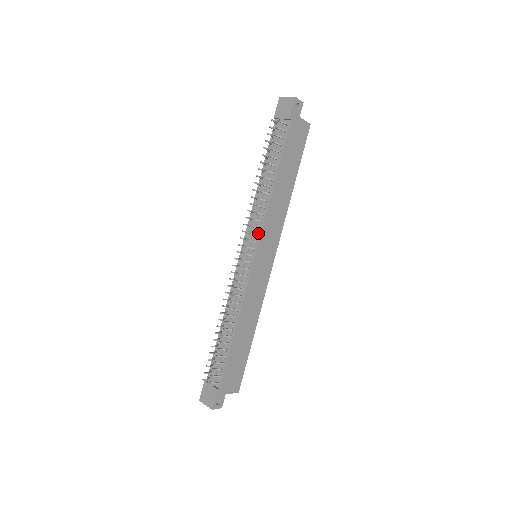
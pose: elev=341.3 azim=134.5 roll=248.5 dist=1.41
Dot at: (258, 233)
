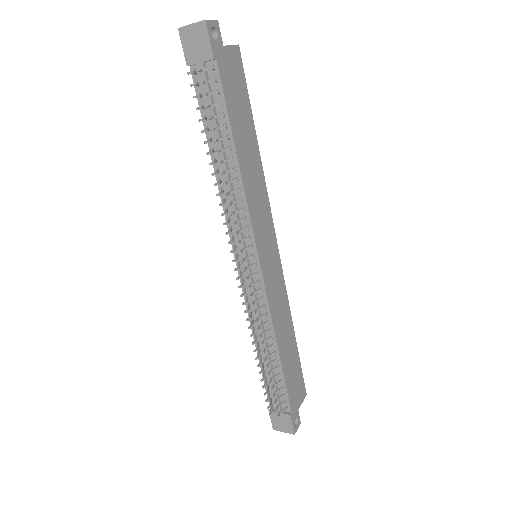
Dot at: (249, 234)
